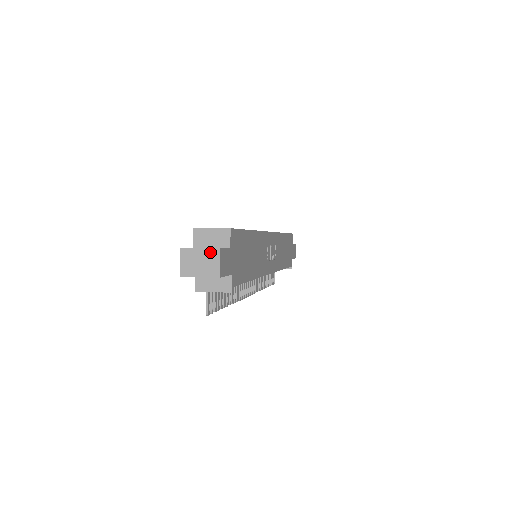
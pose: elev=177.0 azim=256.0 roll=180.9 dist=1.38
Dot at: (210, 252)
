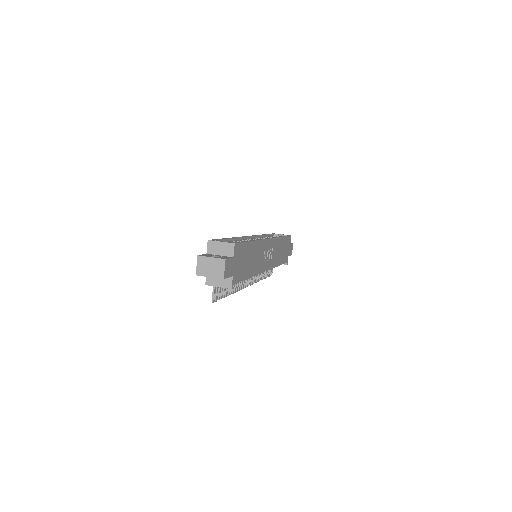
Dot at: (218, 261)
